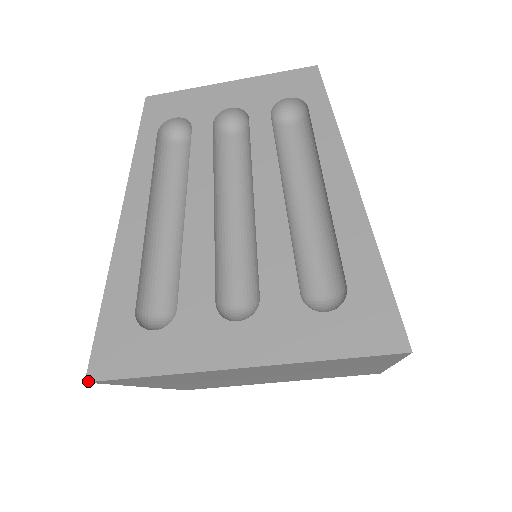
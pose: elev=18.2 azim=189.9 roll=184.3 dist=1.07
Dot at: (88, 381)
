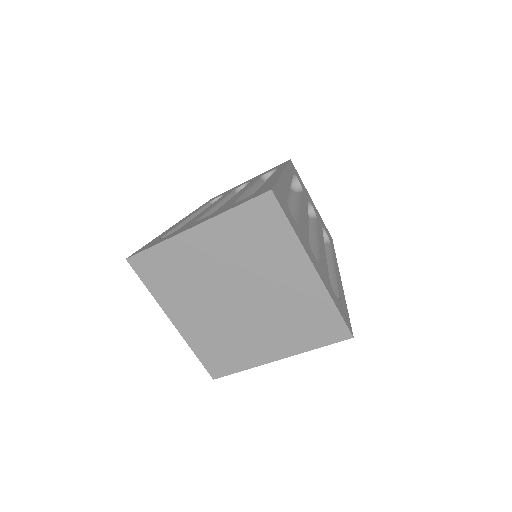
Dot at: (127, 258)
